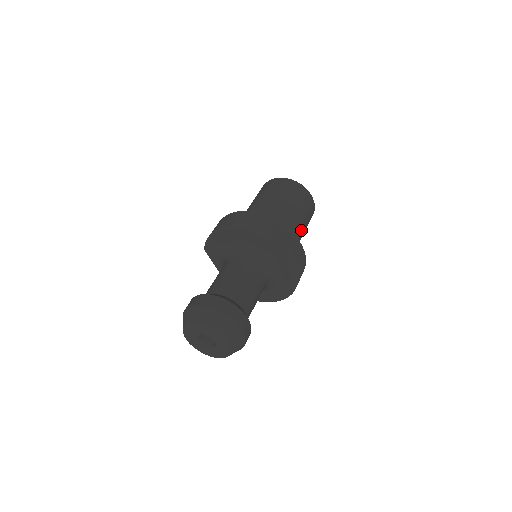
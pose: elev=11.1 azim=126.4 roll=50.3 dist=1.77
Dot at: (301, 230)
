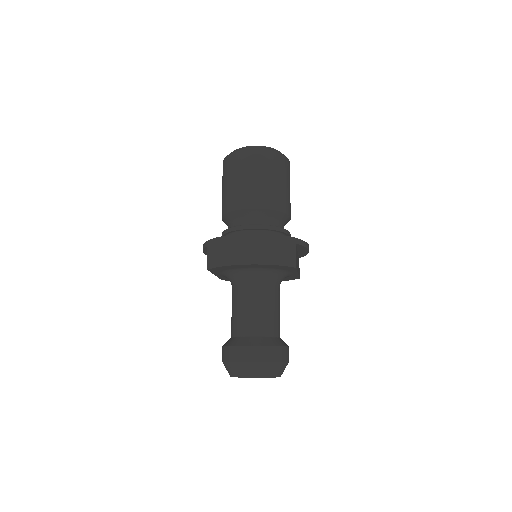
Dot at: occluded
